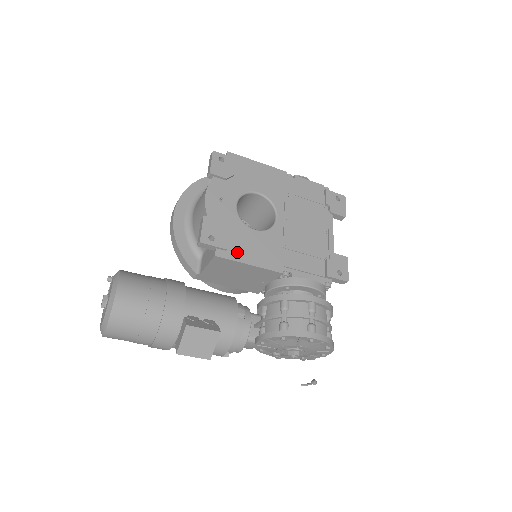
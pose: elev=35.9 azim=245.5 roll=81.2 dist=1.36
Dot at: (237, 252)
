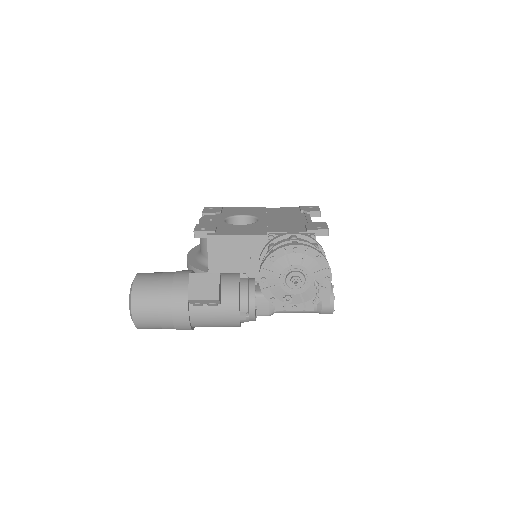
Dot at: (225, 232)
